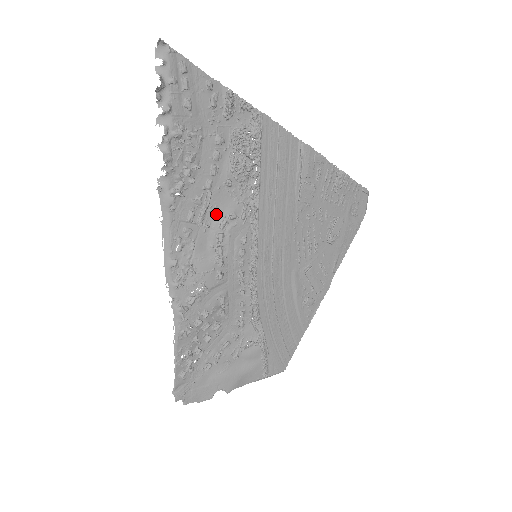
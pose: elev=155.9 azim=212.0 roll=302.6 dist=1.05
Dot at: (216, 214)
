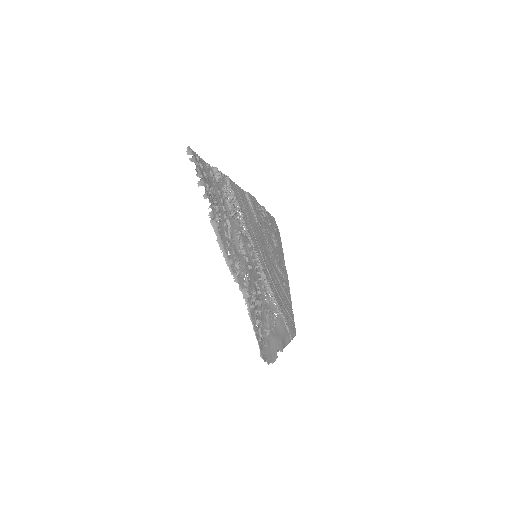
Dot at: (233, 233)
